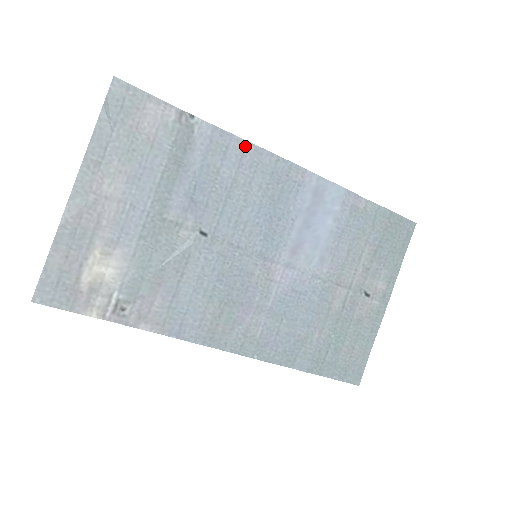
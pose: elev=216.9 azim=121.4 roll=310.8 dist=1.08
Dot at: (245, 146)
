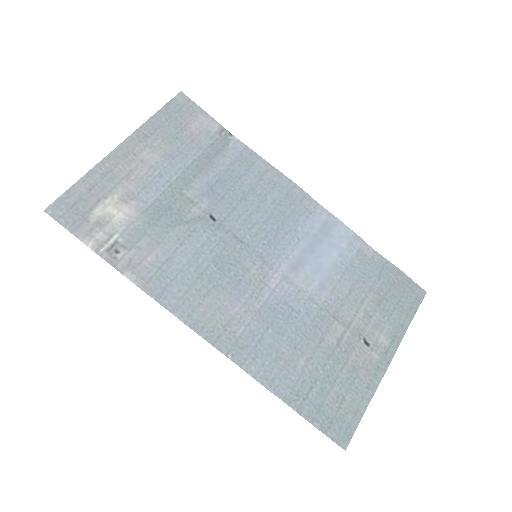
Dot at: (268, 168)
